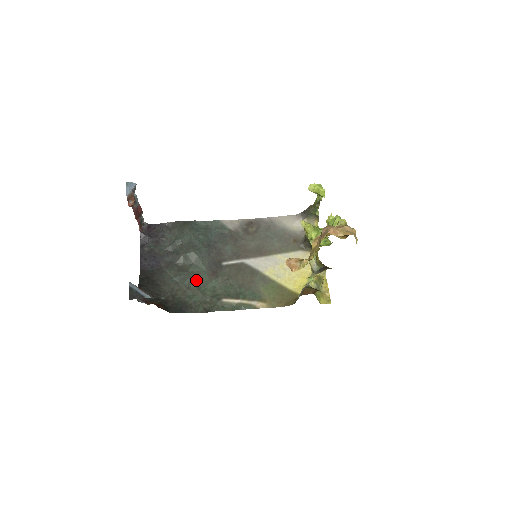
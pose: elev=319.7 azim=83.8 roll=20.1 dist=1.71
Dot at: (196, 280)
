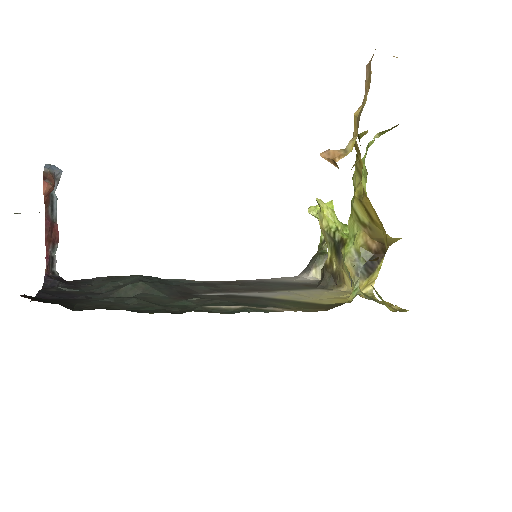
Dot at: (148, 299)
